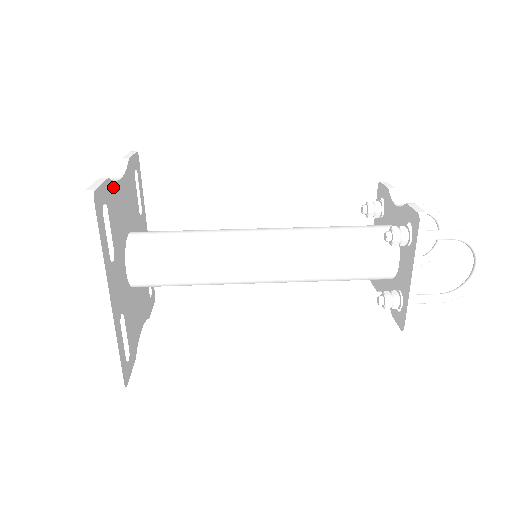
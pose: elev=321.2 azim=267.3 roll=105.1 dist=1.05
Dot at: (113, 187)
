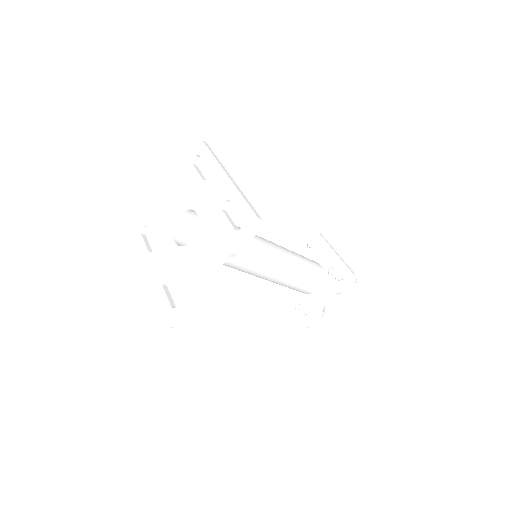
Dot at: occluded
